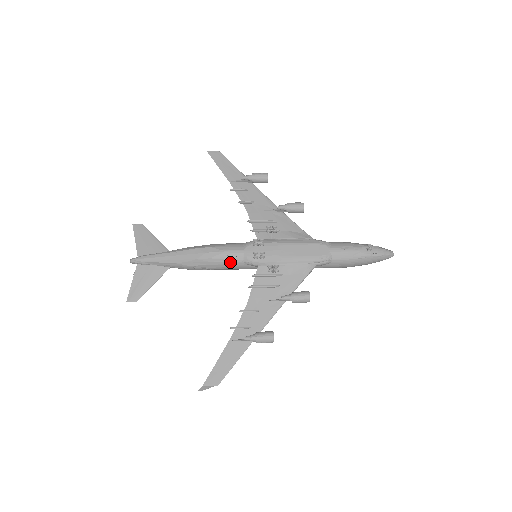
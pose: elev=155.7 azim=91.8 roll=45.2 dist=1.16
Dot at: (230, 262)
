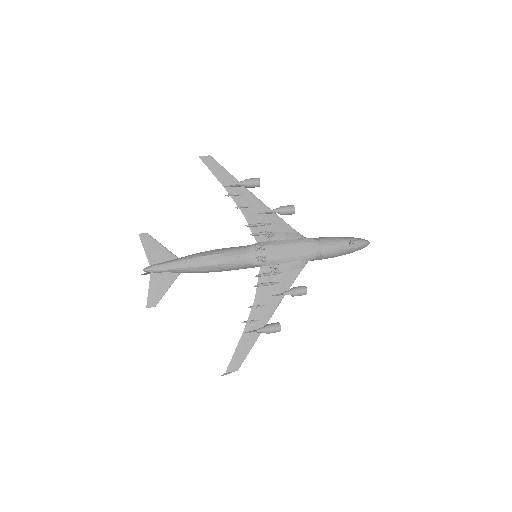
Dot at: (236, 266)
